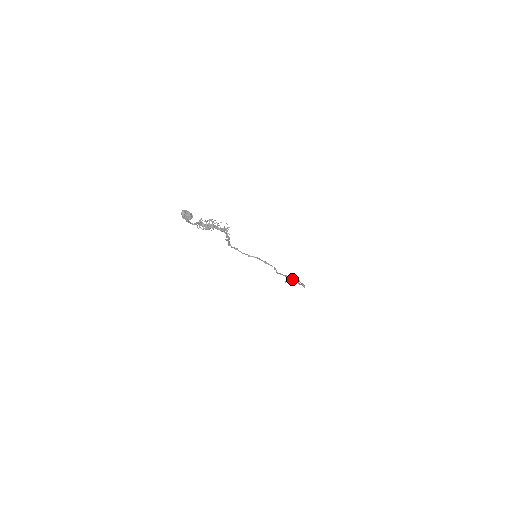
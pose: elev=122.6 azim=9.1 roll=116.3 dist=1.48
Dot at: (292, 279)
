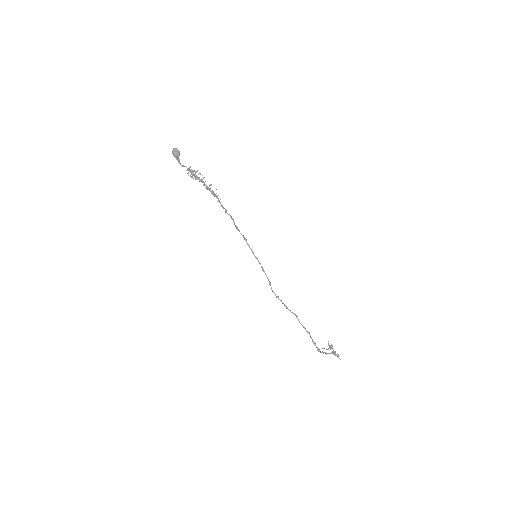
Dot at: occluded
